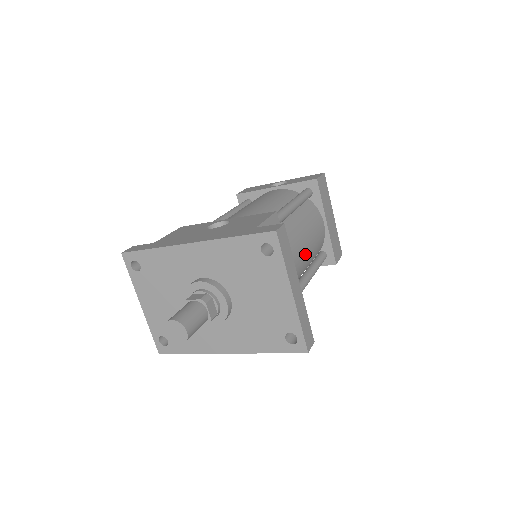
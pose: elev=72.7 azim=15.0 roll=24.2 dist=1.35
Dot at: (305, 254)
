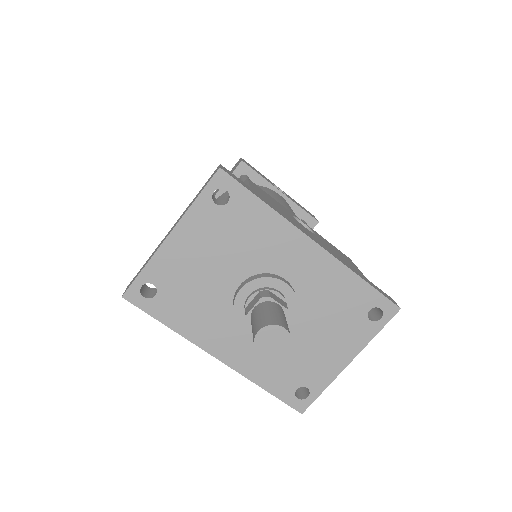
Dot at: occluded
